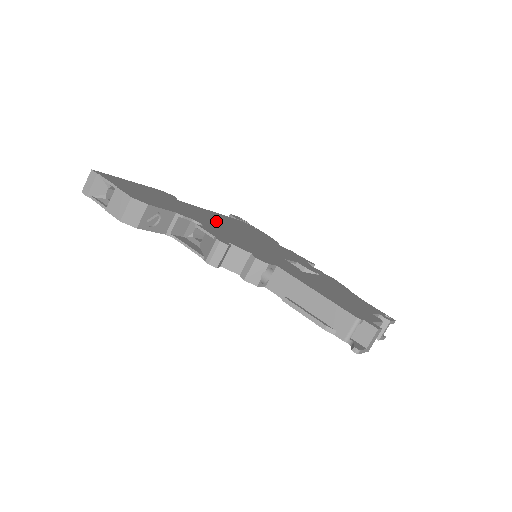
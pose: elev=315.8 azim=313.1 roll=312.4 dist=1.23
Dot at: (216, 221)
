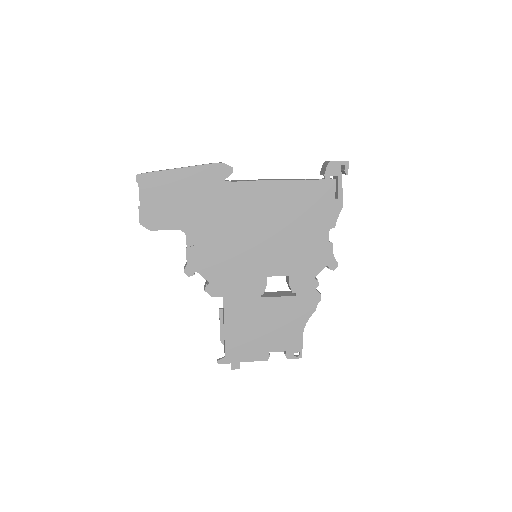
Dot at: (242, 217)
